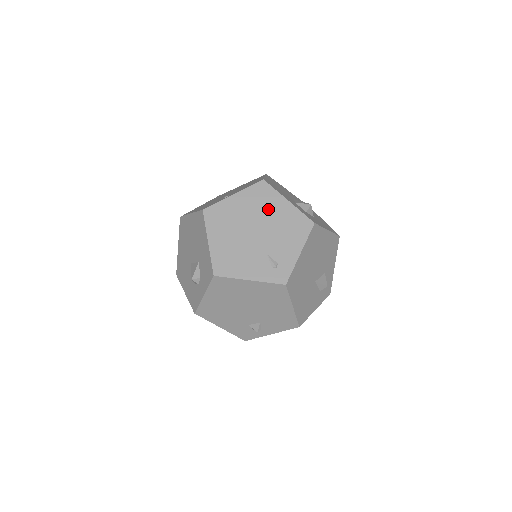
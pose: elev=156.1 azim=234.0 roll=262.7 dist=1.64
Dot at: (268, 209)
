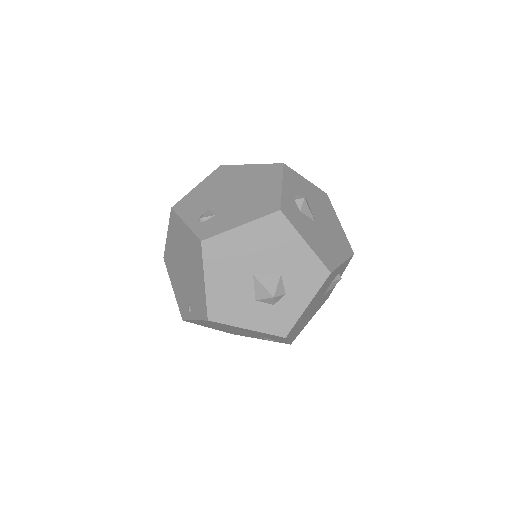
Dot at: (234, 328)
